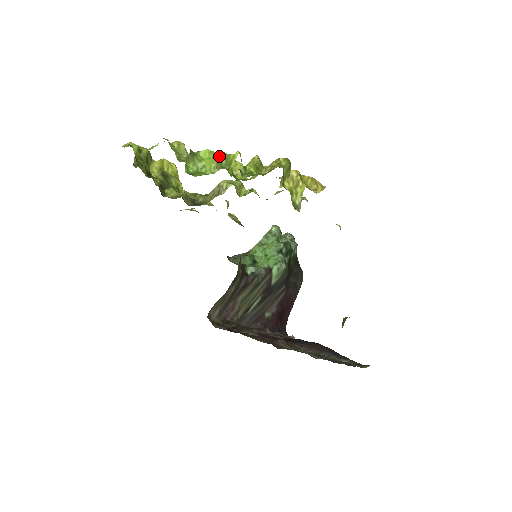
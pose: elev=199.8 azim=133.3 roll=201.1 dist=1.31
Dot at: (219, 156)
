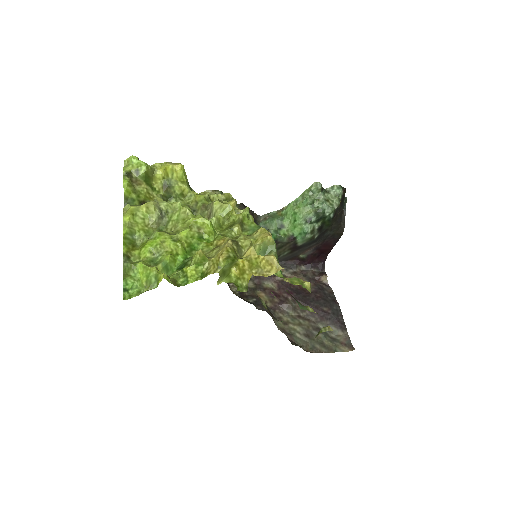
Dot at: (150, 274)
